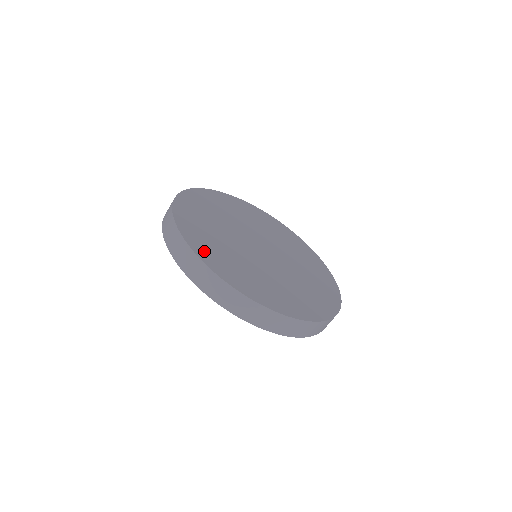
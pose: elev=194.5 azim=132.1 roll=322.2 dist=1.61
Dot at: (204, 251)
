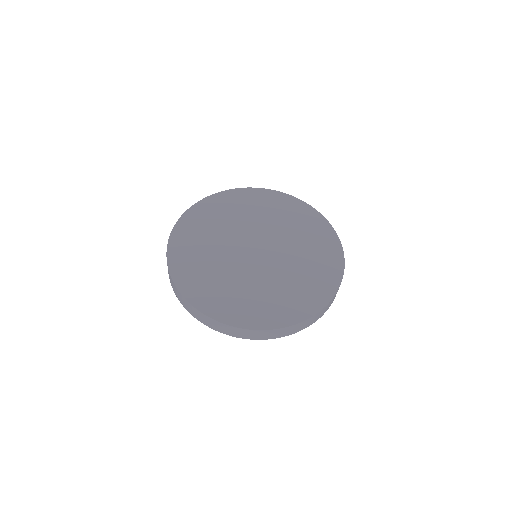
Dot at: (182, 271)
